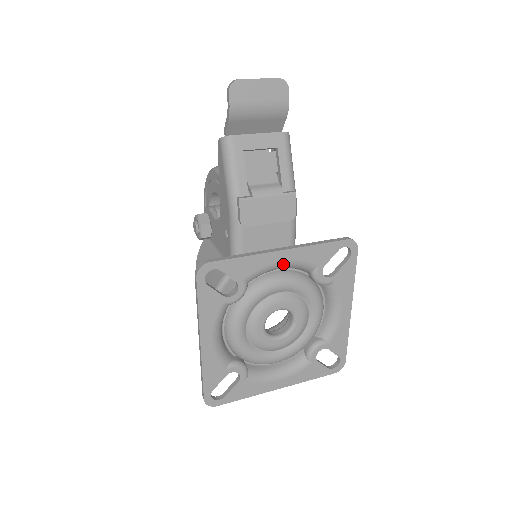
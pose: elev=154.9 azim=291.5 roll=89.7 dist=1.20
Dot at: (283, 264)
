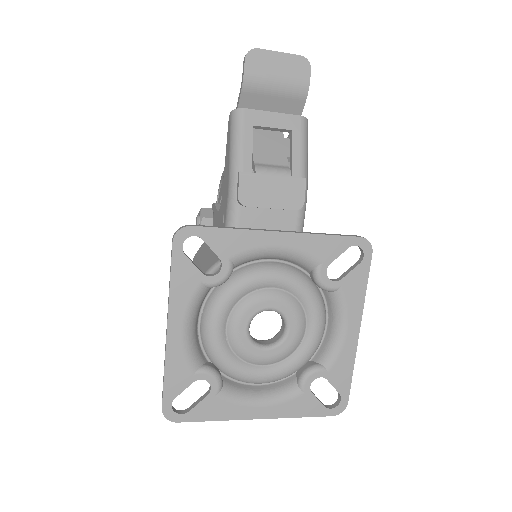
Dot at: (279, 250)
